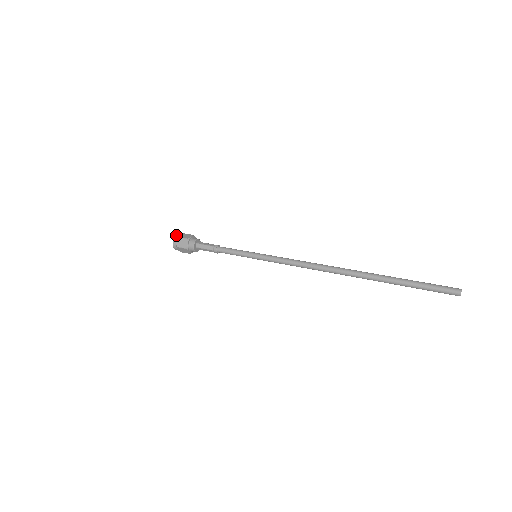
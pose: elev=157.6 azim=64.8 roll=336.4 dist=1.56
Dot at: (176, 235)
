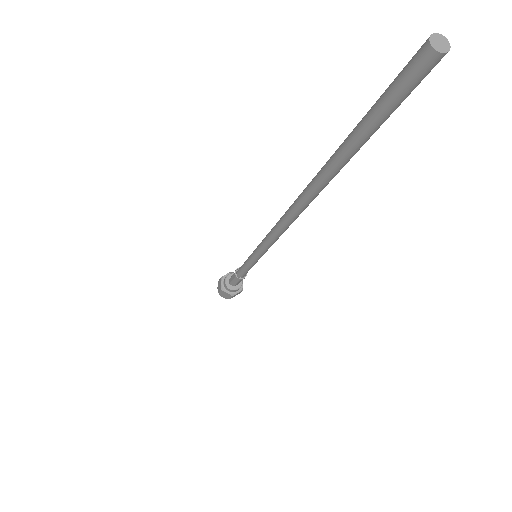
Dot at: occluded
